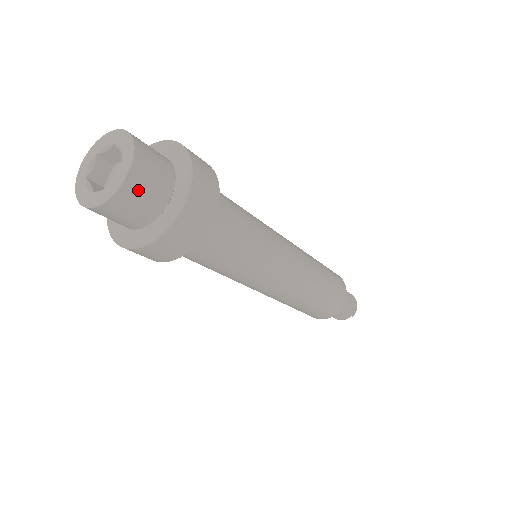
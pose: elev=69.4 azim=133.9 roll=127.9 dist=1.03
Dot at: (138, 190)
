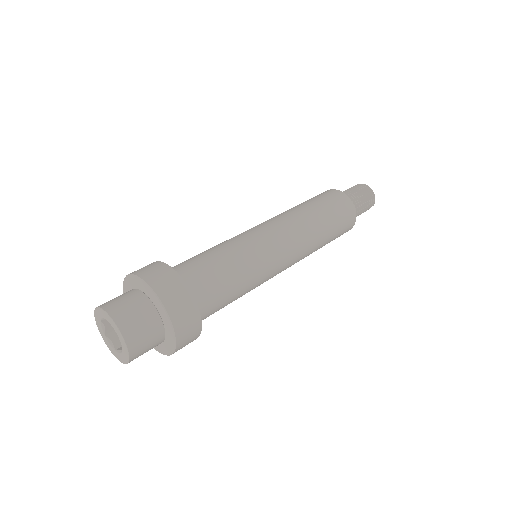
Dot at: (141, 350)
